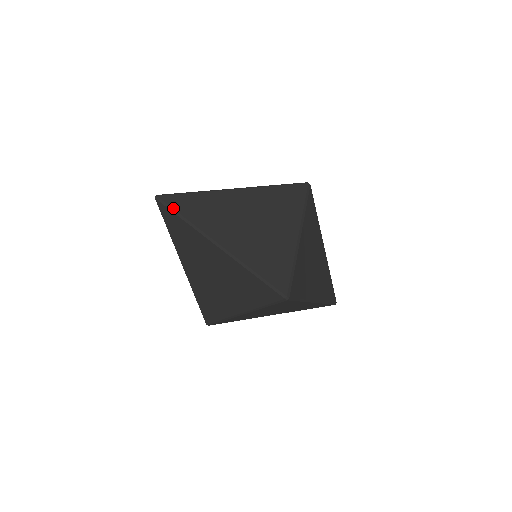
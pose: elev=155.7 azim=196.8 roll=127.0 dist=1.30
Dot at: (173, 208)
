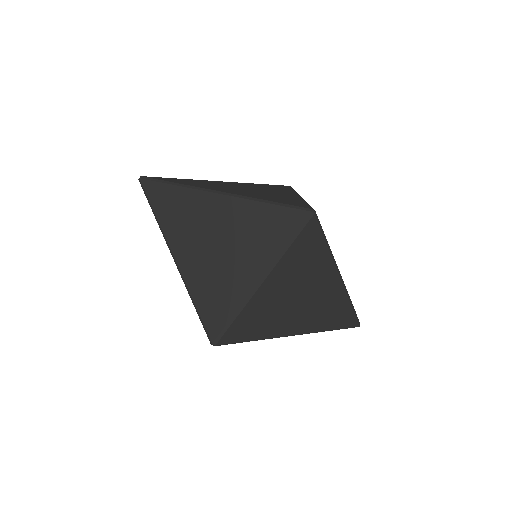
Dot at: (161, 180)
